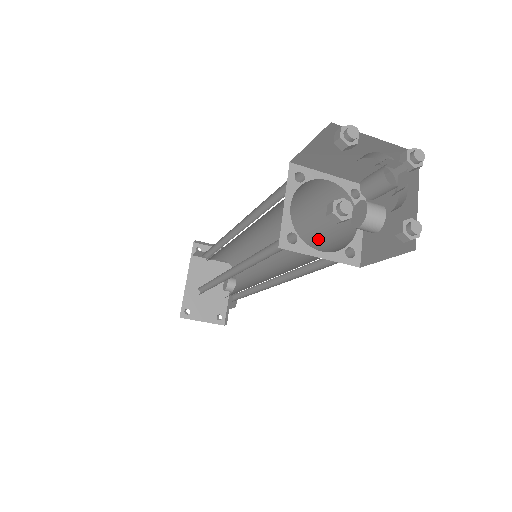
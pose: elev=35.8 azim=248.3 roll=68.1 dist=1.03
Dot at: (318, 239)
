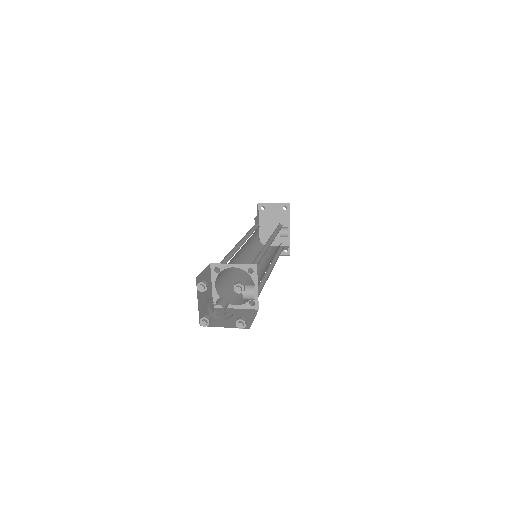
Dot at: occluded
